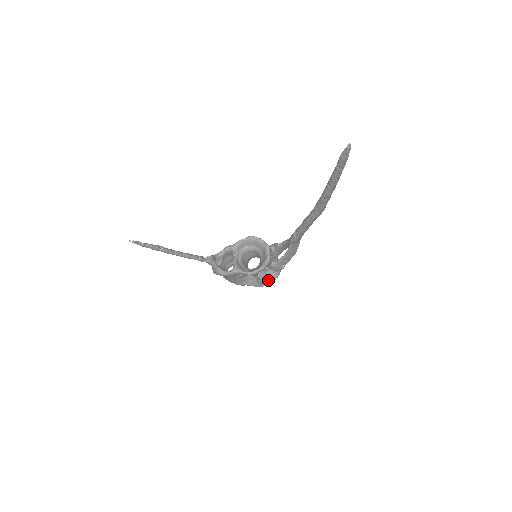
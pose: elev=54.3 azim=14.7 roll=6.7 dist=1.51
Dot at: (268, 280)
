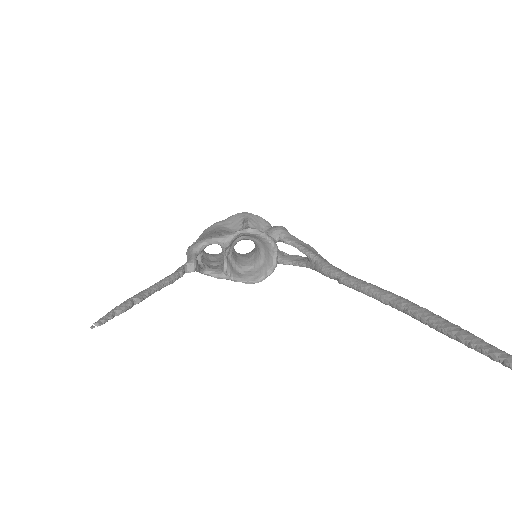
Dot at: occluded
